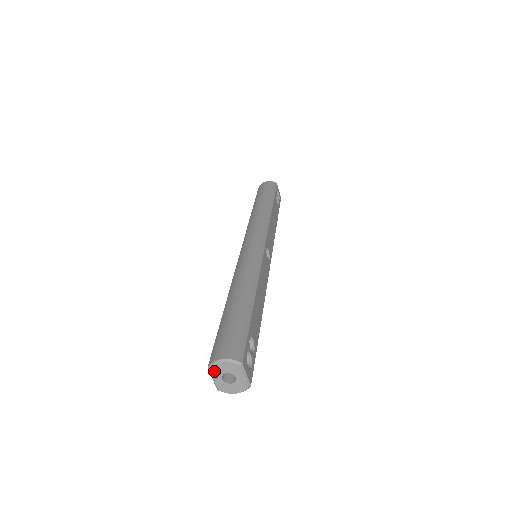
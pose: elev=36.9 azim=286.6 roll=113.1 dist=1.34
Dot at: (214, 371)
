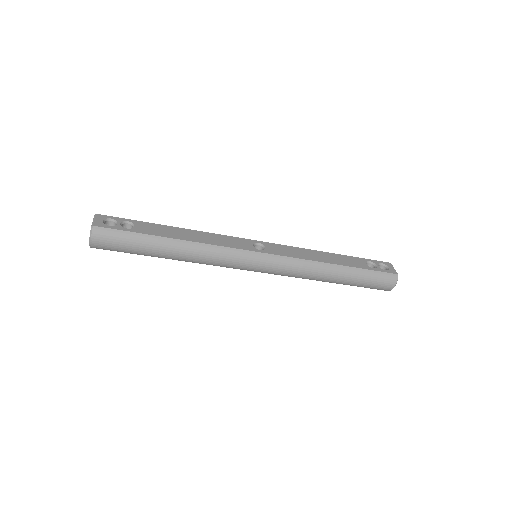
Dot at: occluded
